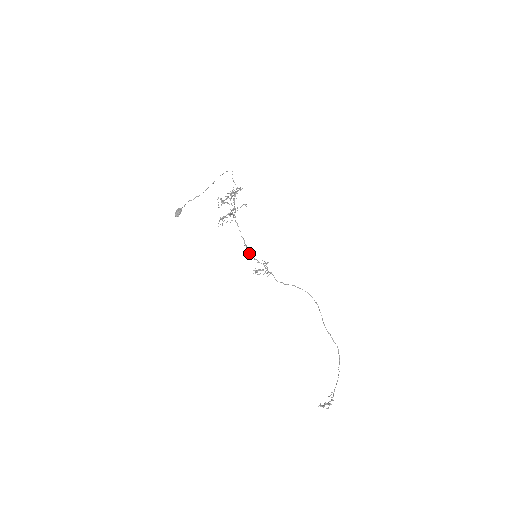
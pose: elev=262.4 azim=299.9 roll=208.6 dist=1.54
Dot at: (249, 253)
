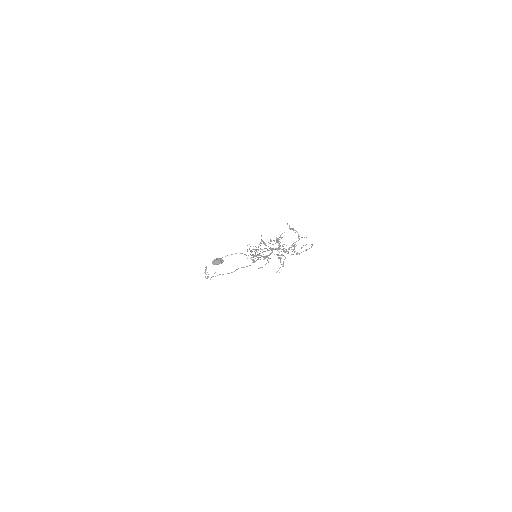
Dot at: occluded
